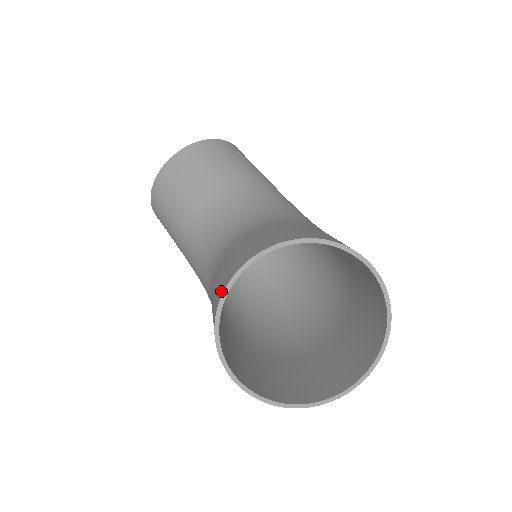
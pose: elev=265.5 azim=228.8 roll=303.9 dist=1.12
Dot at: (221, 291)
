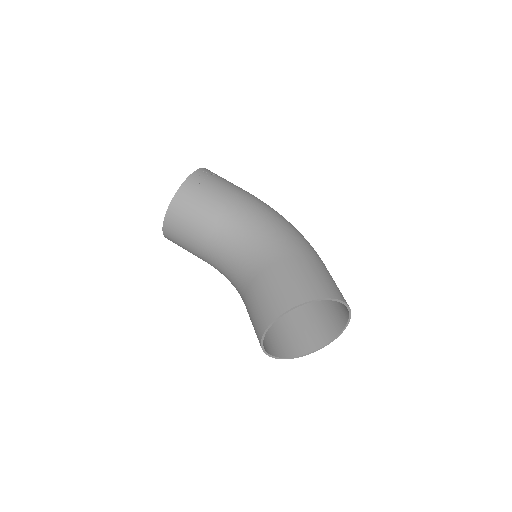
Dot at: (259, 342)
